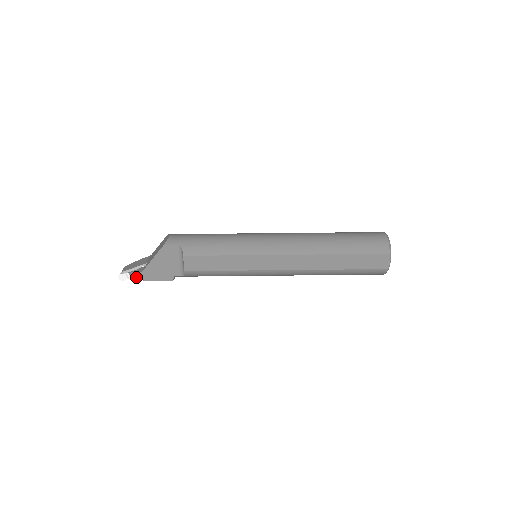
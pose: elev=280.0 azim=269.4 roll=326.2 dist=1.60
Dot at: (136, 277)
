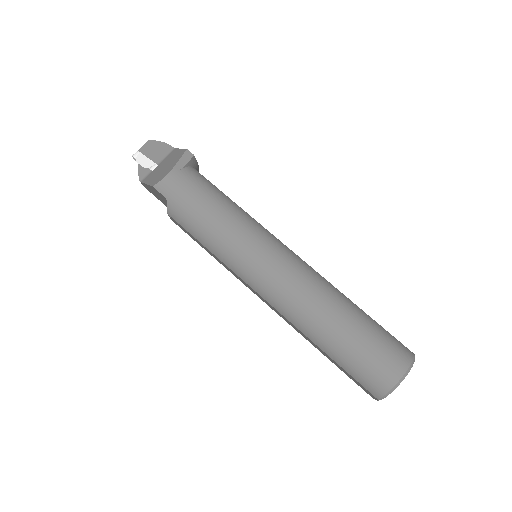
Dot at: occluded
